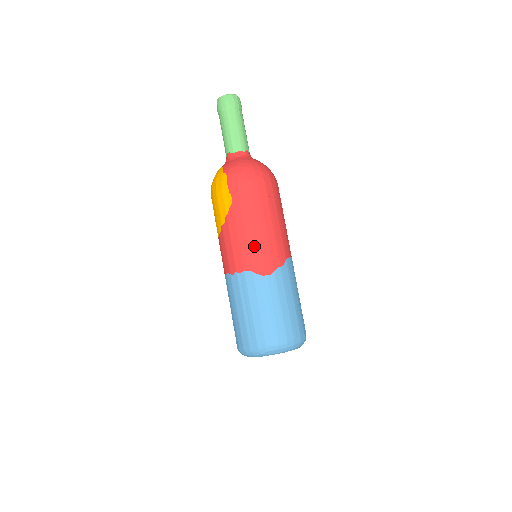
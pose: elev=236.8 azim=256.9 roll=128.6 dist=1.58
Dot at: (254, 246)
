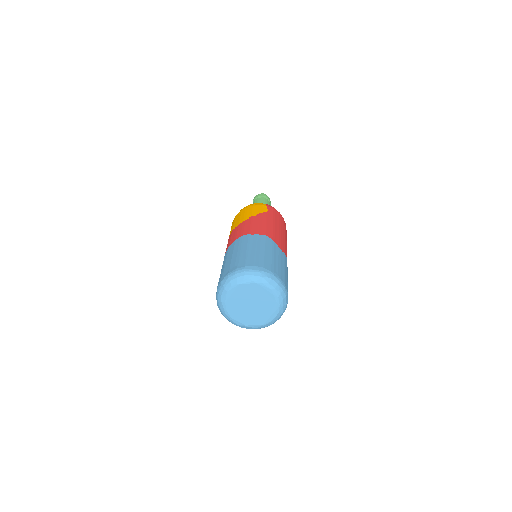
Dot at: (277, 233)
